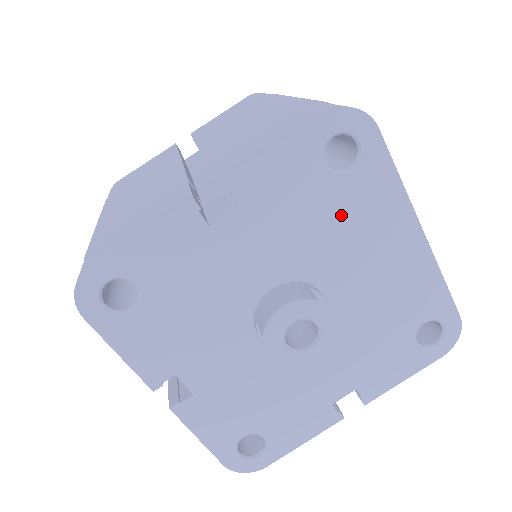
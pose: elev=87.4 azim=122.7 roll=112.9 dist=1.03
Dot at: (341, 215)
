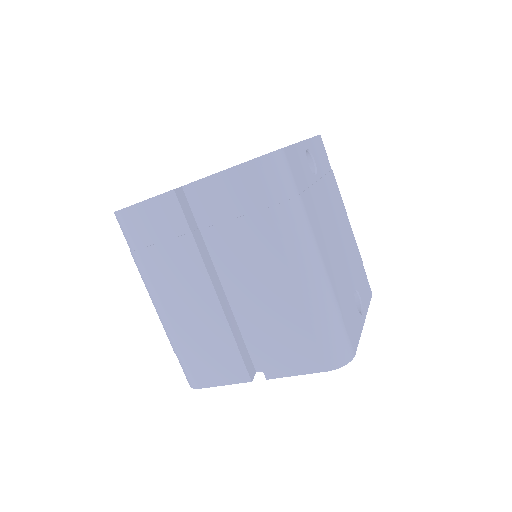
Dot at: occluded
